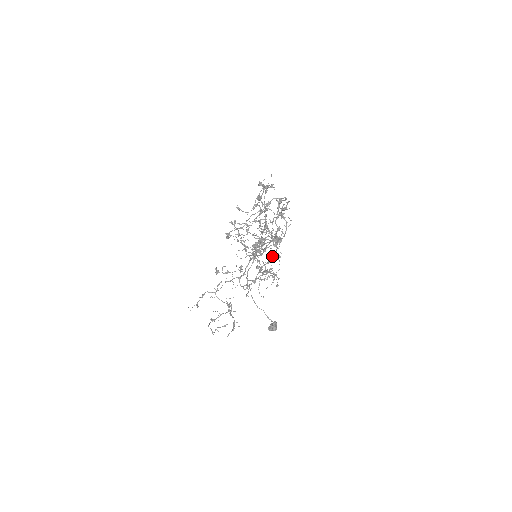
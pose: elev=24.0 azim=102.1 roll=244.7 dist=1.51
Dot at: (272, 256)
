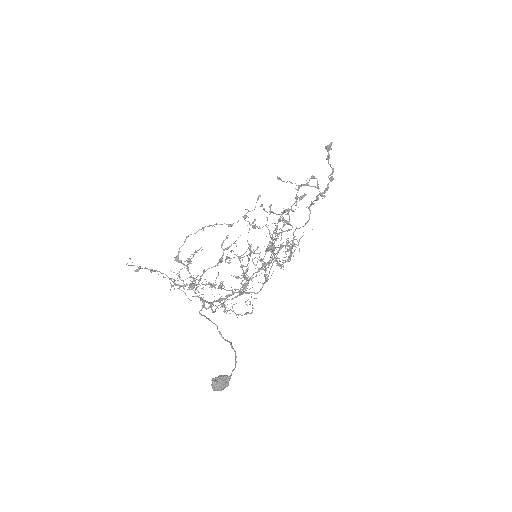
Dot at: (250, 302)
